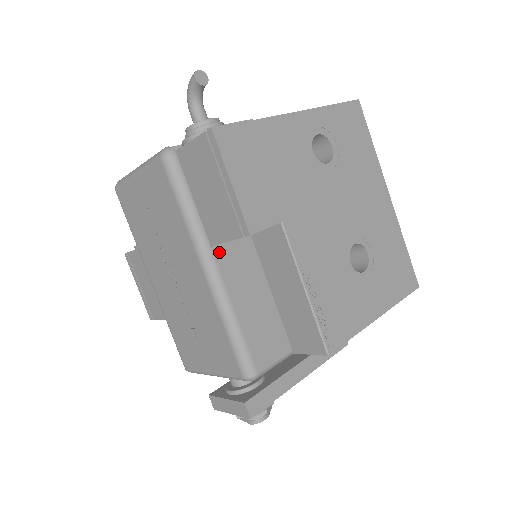
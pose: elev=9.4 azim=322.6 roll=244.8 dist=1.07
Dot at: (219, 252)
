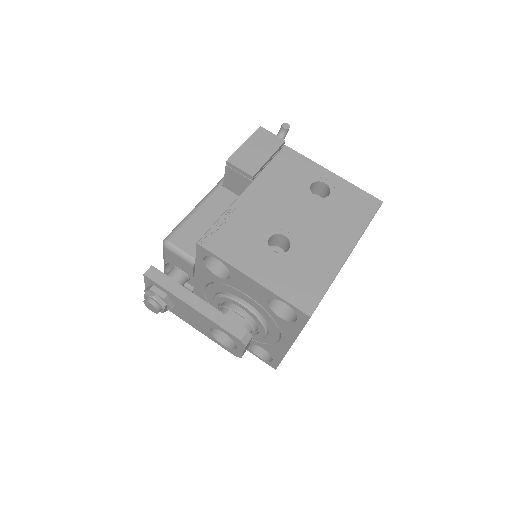
Dot at: (222, 191)
